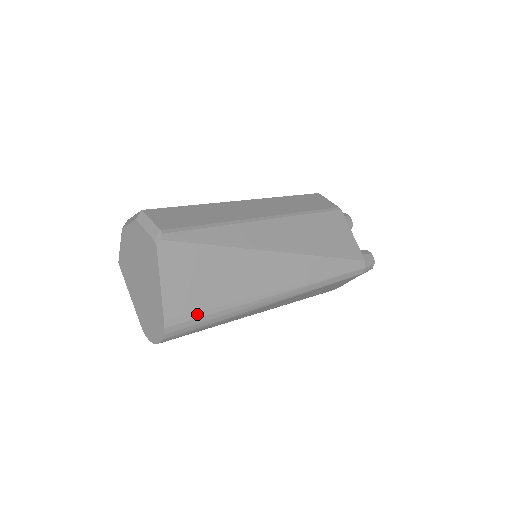
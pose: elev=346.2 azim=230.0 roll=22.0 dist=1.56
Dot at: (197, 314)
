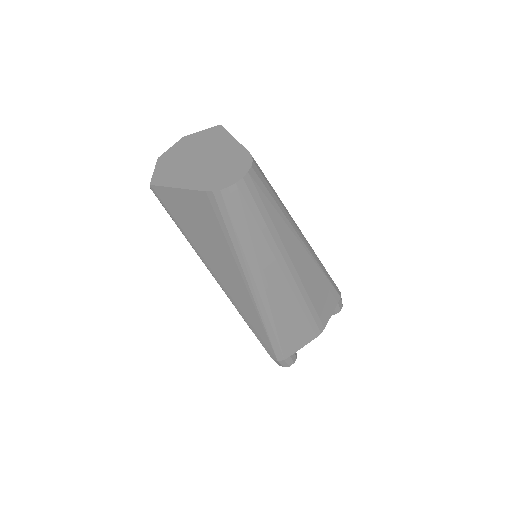
Dot at: (266, 178)
